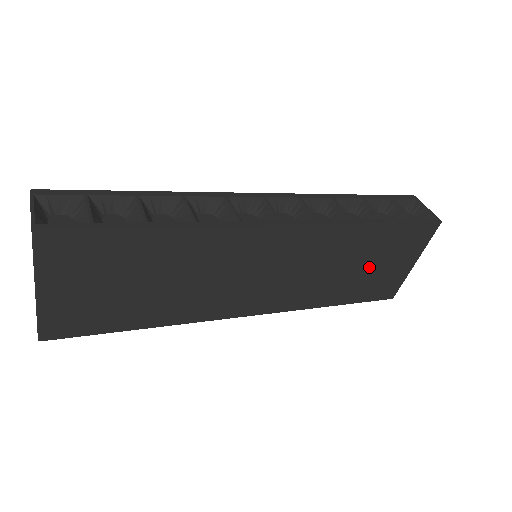
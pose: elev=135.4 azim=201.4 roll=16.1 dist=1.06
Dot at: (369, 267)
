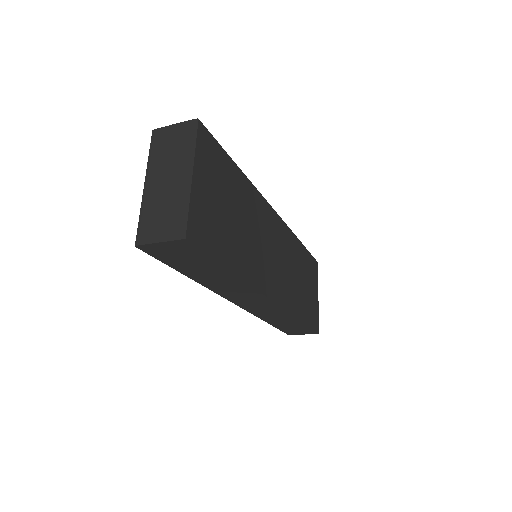
Dot at: (305, 286)
